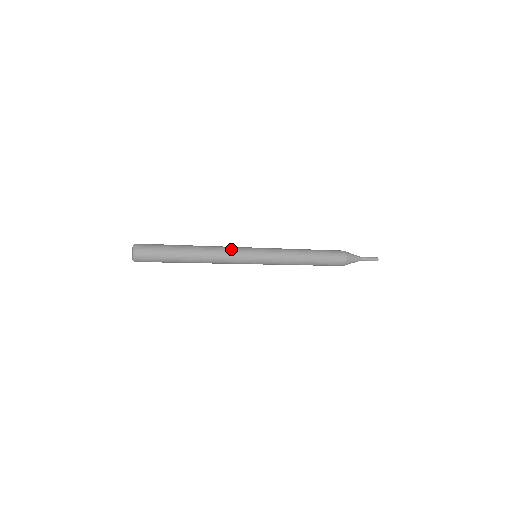
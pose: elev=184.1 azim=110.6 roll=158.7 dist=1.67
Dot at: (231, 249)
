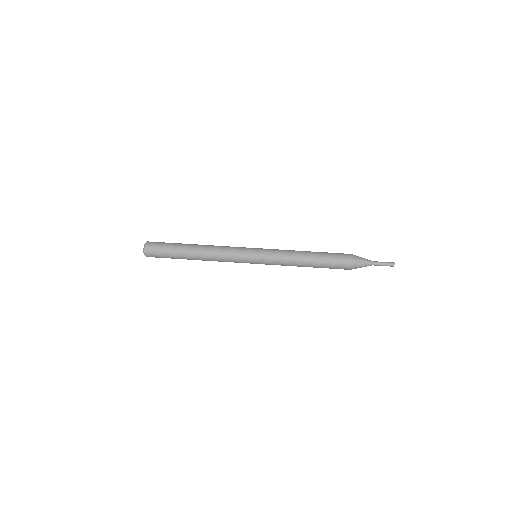
Dot at: (229, 250)
